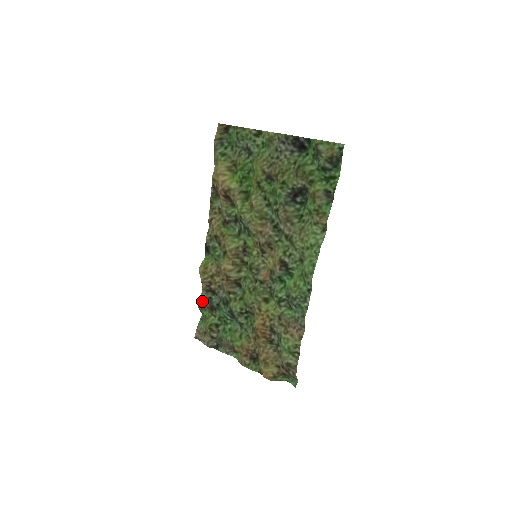
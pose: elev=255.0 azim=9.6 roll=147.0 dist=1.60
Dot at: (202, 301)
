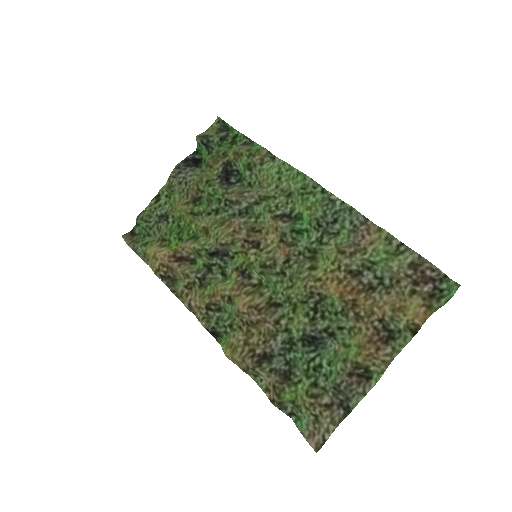
Dot at: (270, 392)
